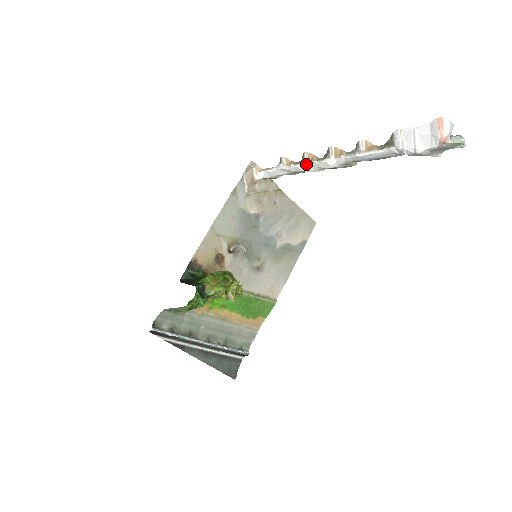
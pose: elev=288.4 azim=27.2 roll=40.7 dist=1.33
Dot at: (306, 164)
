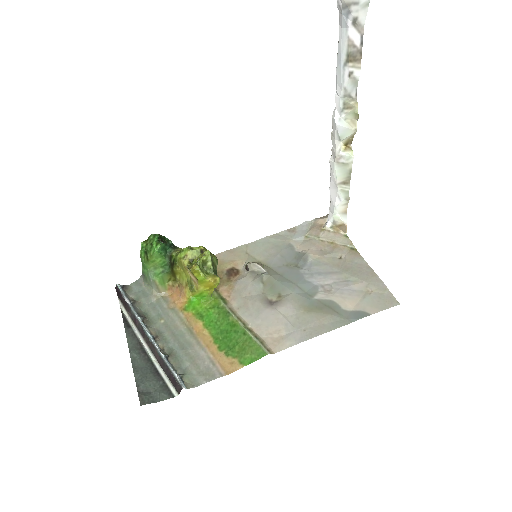
Dot at: (332, 148)
